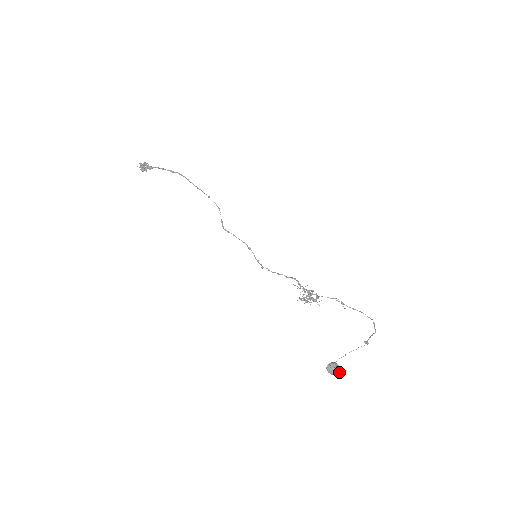
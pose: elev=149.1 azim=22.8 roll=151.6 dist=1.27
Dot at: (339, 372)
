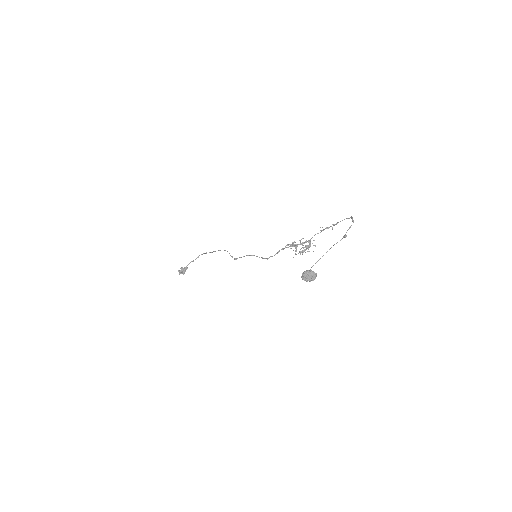
Dot at: (315, 274)
